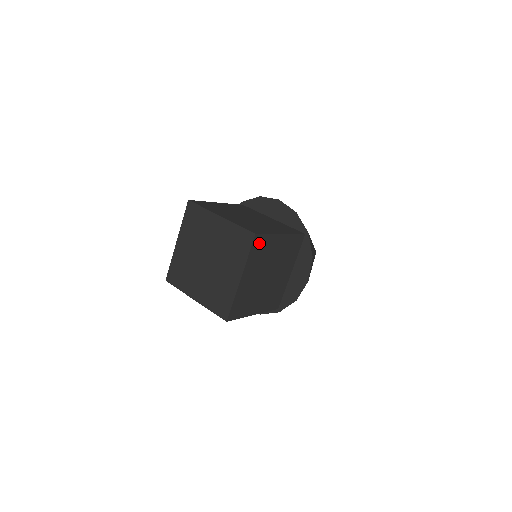
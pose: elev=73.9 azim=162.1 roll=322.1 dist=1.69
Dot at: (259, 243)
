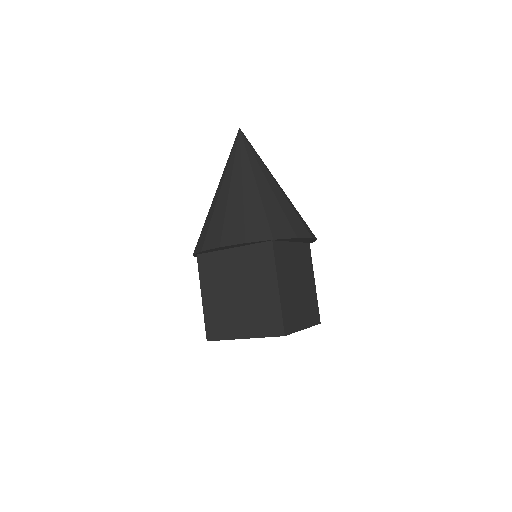
Dot at: occluded
